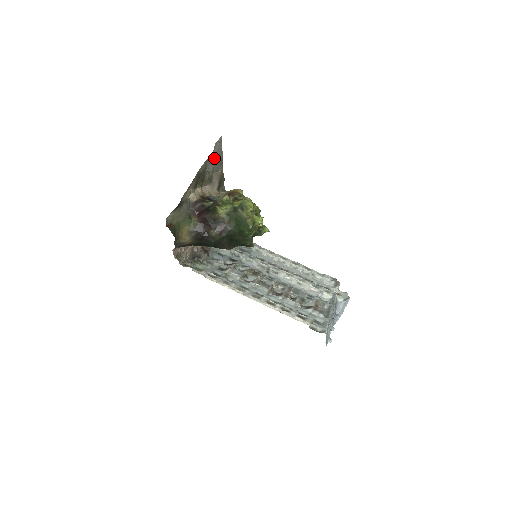
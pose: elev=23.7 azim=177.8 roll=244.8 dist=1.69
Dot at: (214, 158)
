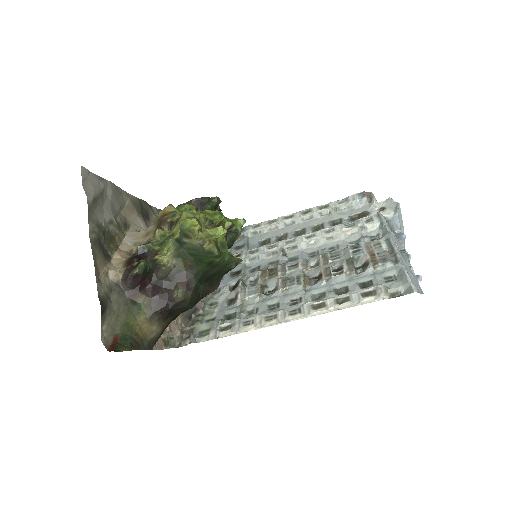
Dot at: (100, 200)
